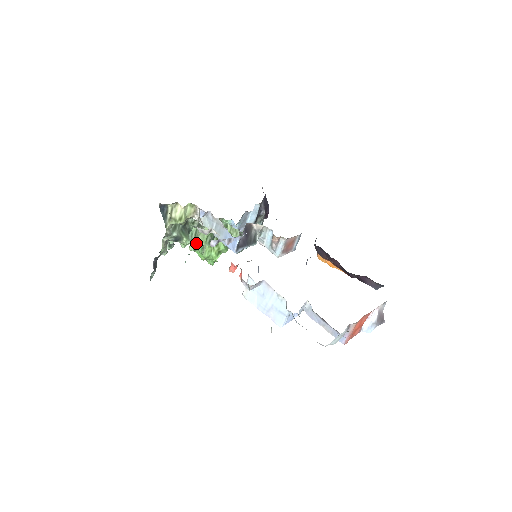
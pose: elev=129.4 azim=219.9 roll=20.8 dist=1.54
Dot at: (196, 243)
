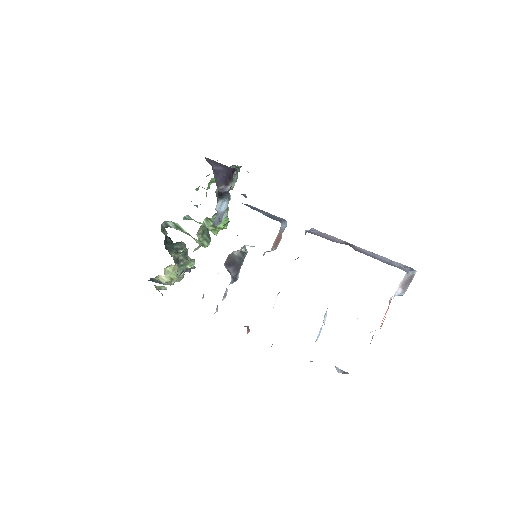
Dot at: (198, 240)
